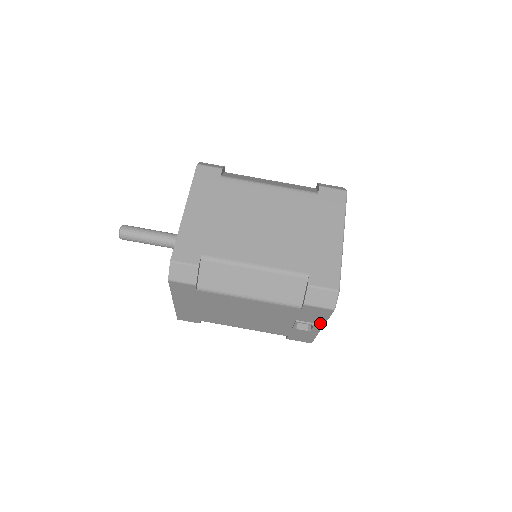
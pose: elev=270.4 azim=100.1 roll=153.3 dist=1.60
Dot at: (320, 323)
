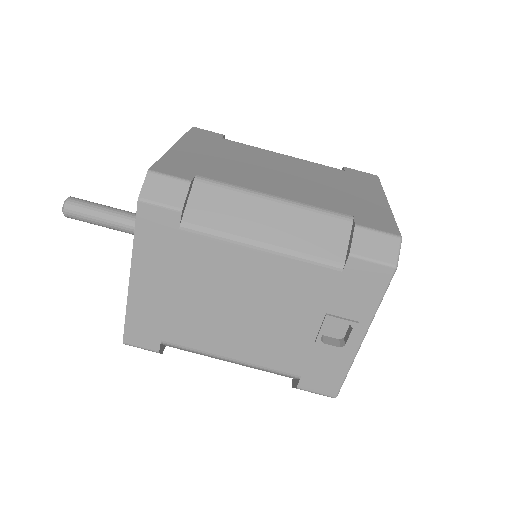
Dot at: (364, 319)
